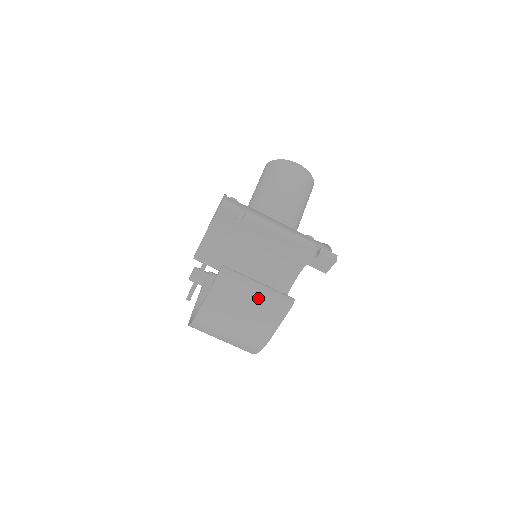
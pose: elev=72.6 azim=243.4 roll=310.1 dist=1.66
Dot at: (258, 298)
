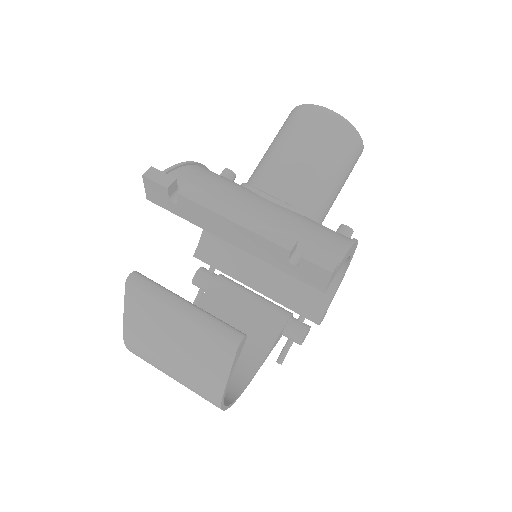
Dot at: (186, 329)
